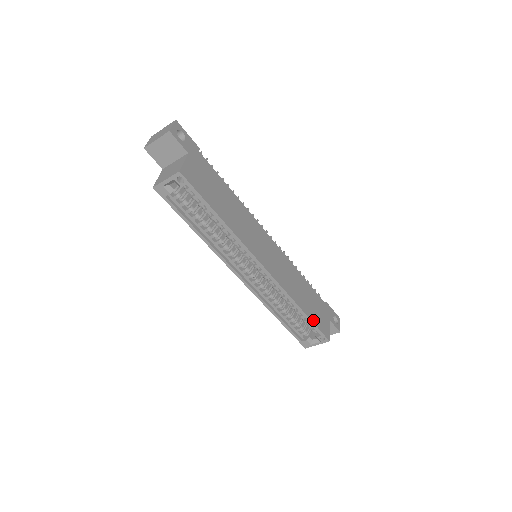
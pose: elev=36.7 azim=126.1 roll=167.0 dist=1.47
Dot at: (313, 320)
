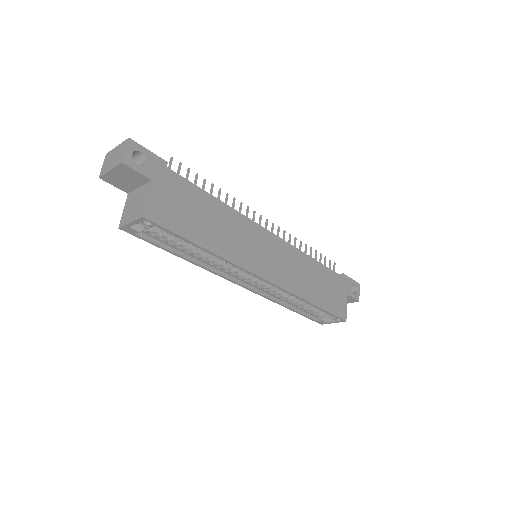
Dot at: (326, 308)
